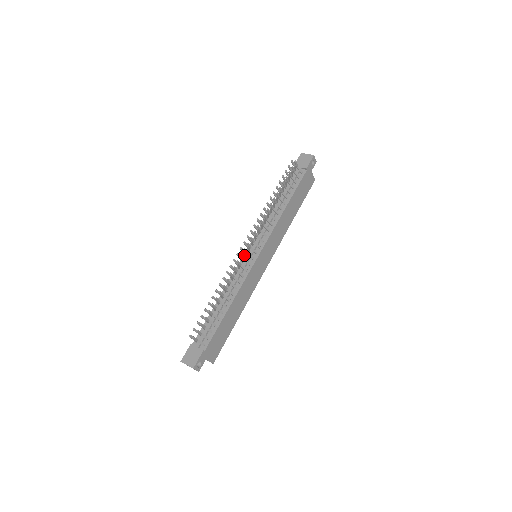
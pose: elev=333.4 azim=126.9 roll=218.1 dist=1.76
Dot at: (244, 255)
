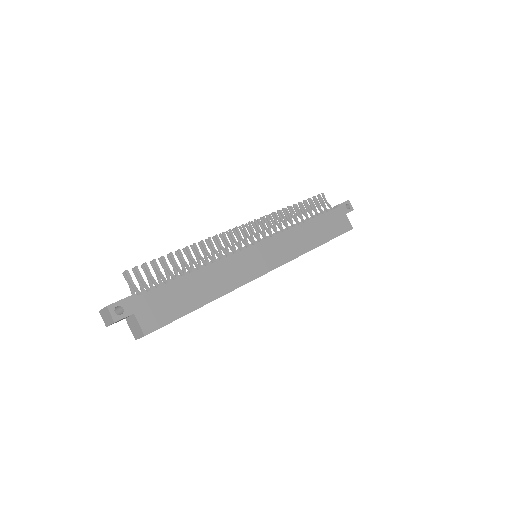
Dot at: occluded
